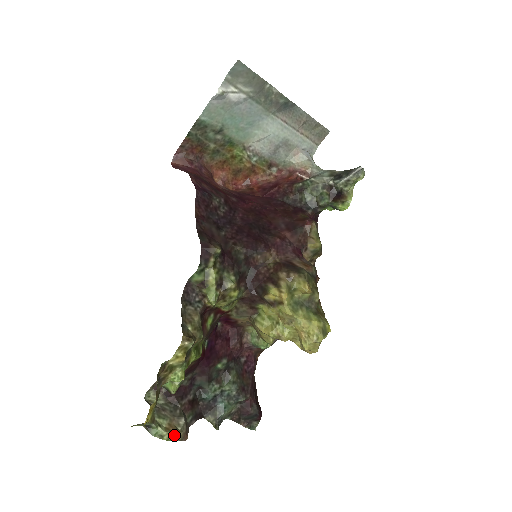
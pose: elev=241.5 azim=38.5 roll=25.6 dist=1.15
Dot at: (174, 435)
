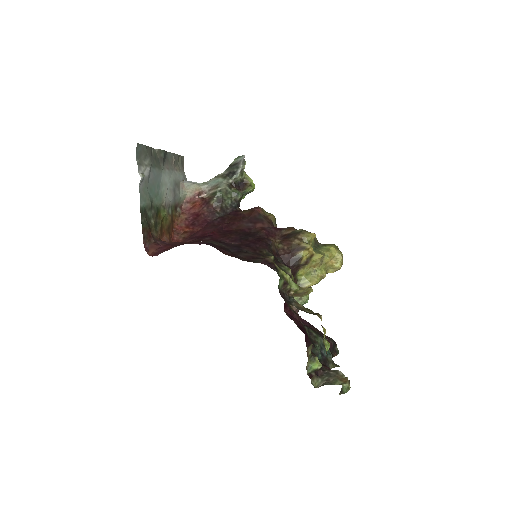
Dot at: occluded
